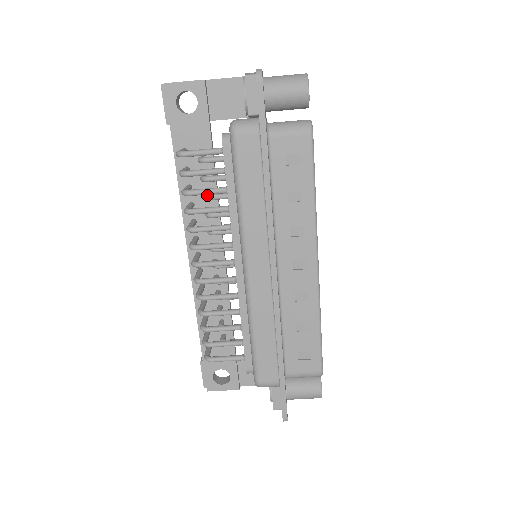
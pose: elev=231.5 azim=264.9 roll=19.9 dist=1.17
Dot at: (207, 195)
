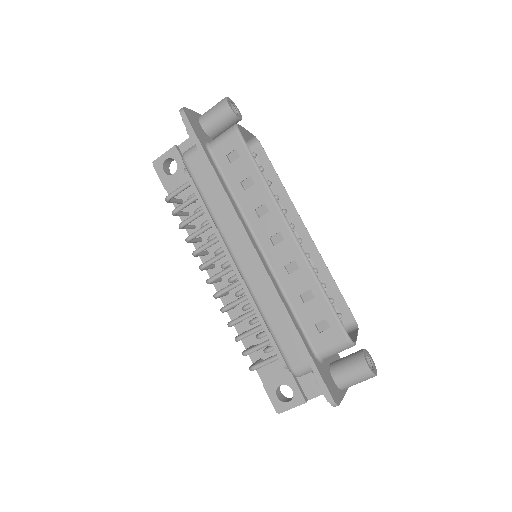
Dot at: (202, 224)
